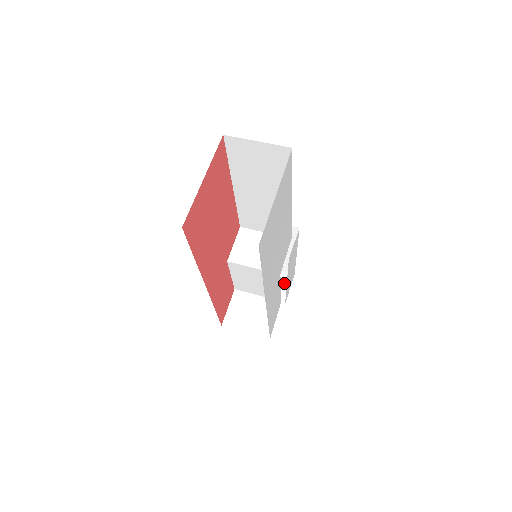
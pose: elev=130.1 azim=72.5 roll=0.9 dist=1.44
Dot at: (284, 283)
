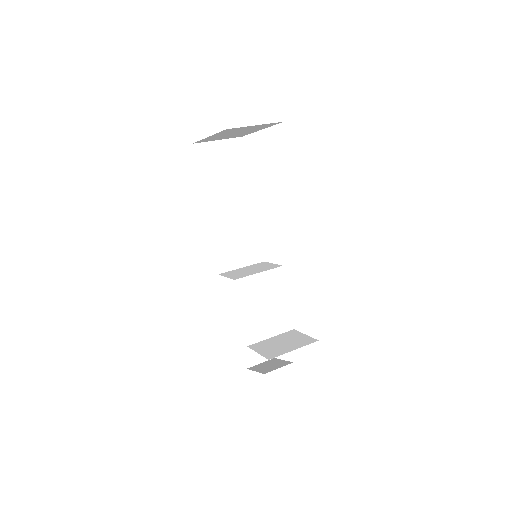
Dot at: (274, 362)
